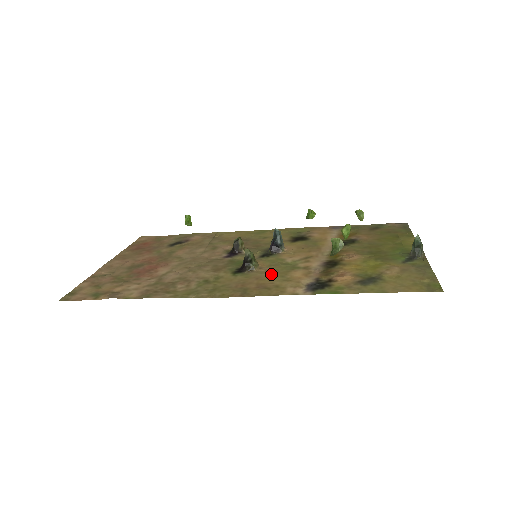
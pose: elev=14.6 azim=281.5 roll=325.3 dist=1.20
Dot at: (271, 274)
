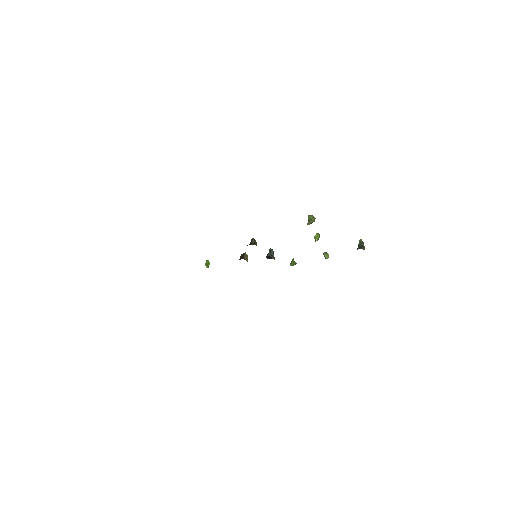
Dot at: occluded
